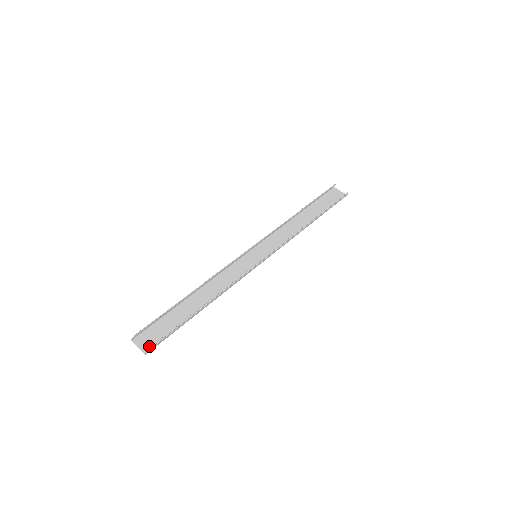
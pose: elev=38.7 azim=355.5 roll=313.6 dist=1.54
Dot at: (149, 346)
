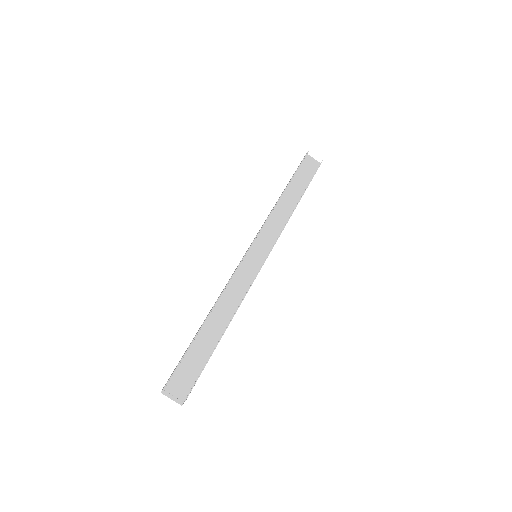
Dot at: (182, 394)
